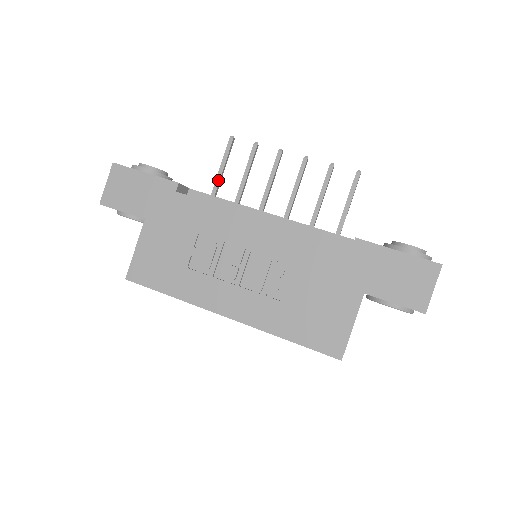
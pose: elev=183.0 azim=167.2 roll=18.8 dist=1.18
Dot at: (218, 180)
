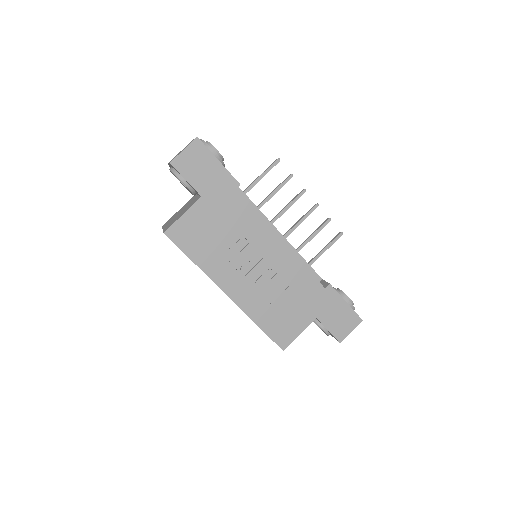
Dot at: (254, 185)
